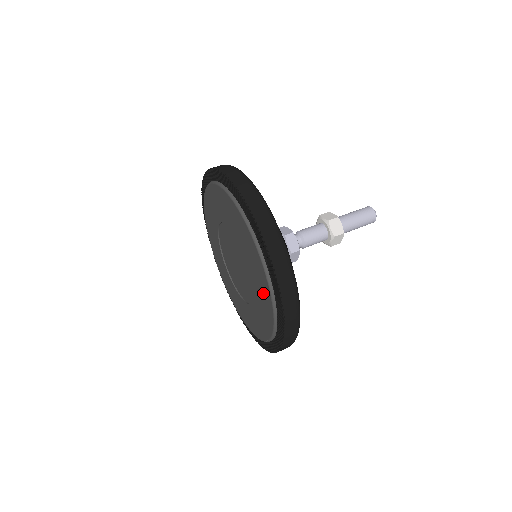
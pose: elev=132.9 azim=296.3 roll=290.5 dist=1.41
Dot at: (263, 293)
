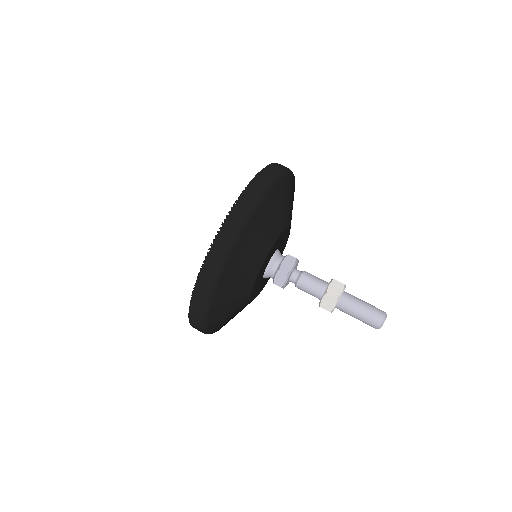
Dot at: occluded
